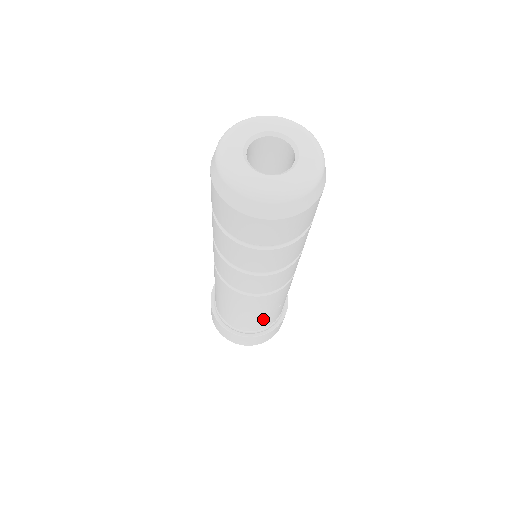
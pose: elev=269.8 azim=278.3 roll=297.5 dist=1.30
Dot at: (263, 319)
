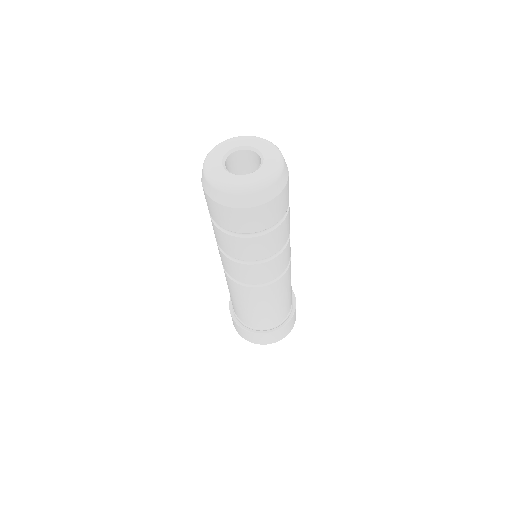
Dot at: (284, 306)
